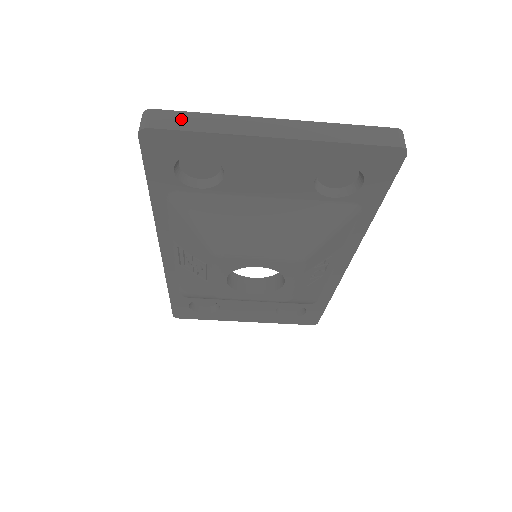
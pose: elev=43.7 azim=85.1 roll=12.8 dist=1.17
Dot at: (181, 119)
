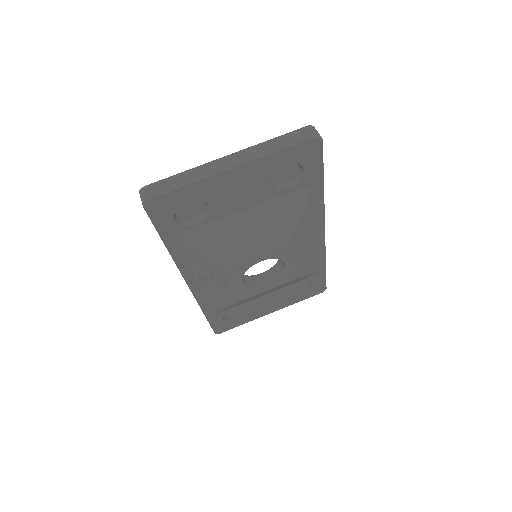
Dot at: (166, 184)
